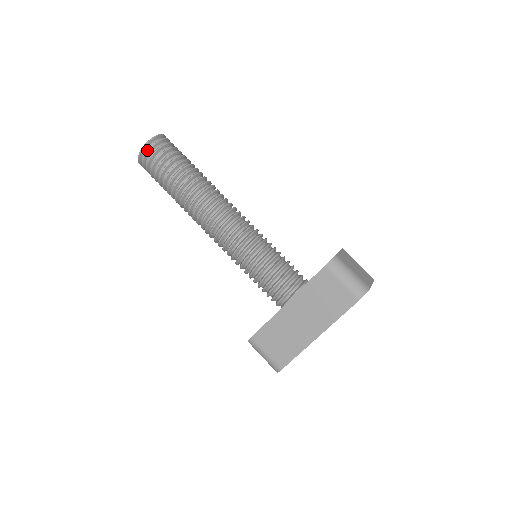
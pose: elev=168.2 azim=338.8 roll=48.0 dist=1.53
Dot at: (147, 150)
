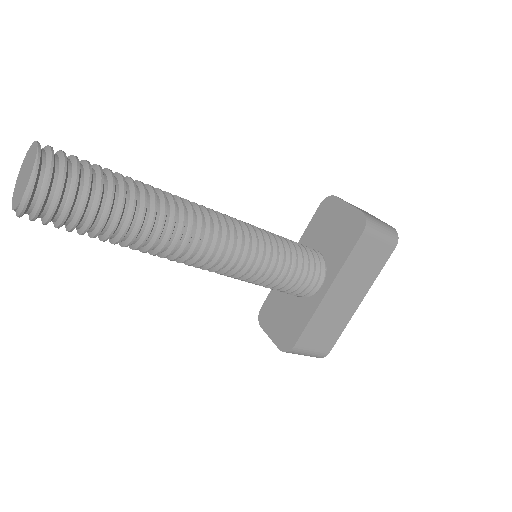
Dot at: (44, 188)
